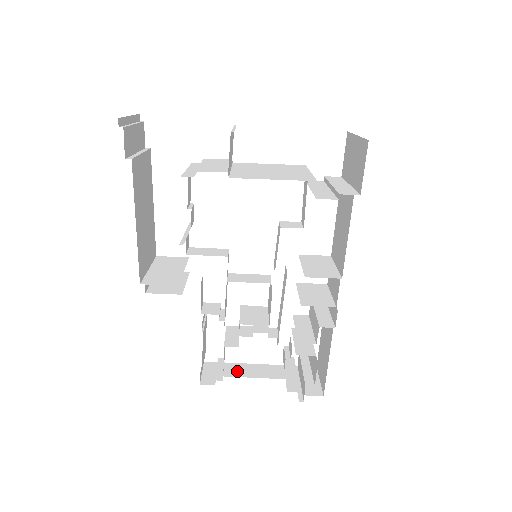
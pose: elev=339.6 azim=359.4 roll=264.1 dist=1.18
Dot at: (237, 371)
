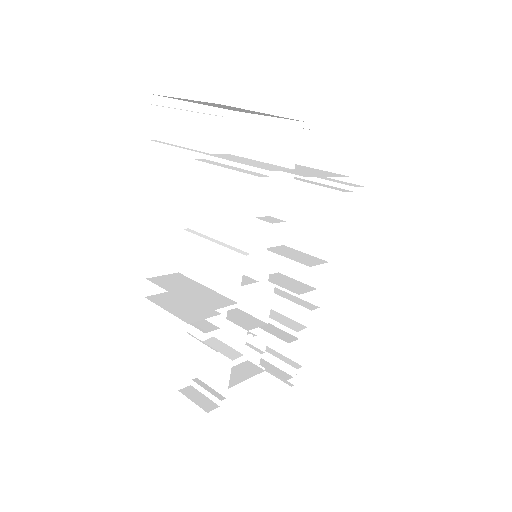
Dot at: occluded
